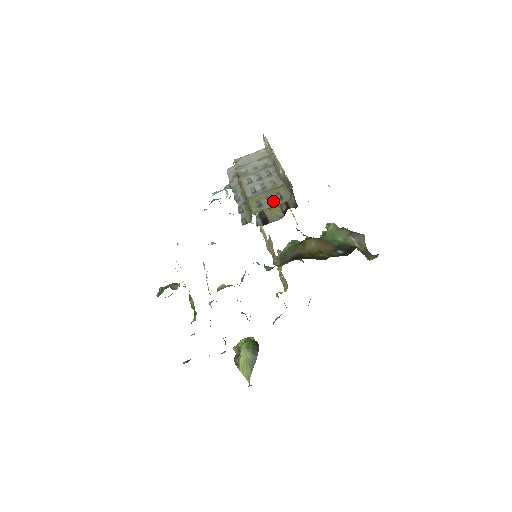
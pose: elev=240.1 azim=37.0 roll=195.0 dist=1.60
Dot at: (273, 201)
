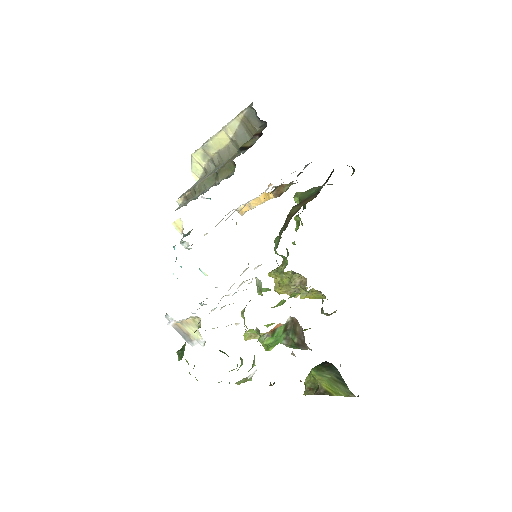
Dot at: occluded
